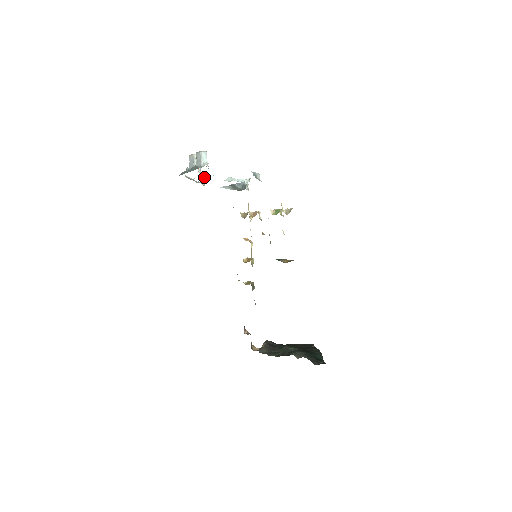
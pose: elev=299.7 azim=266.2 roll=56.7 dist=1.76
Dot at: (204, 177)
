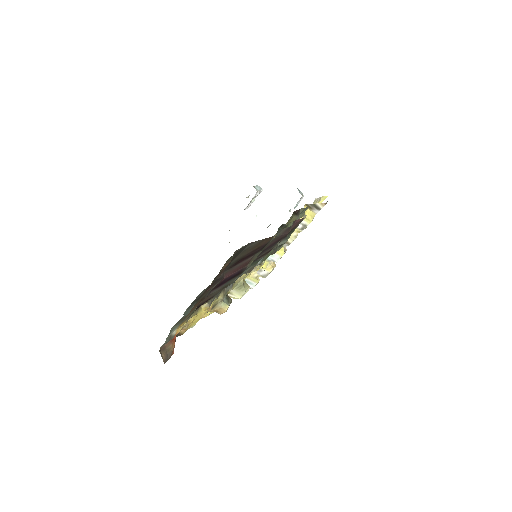
Dot at: occluded
